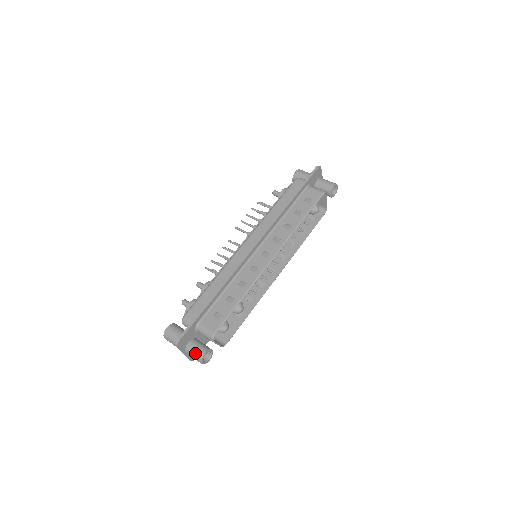
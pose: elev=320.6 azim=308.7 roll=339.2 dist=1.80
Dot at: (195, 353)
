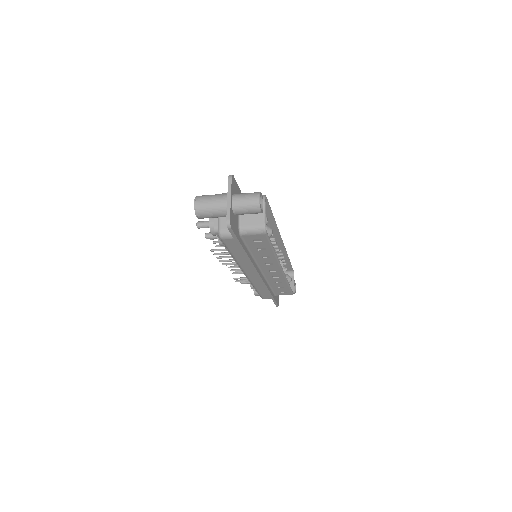
Dot at: (249, 193)
